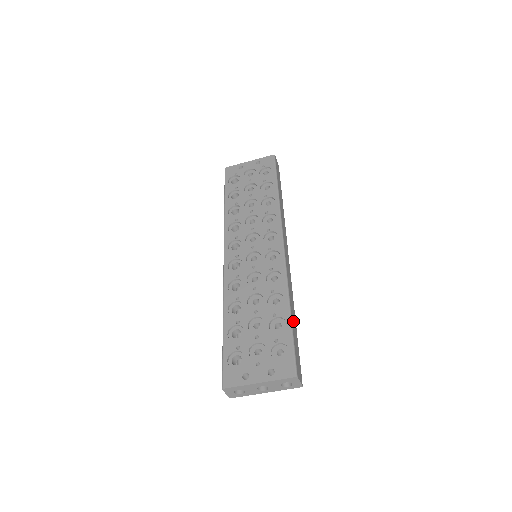
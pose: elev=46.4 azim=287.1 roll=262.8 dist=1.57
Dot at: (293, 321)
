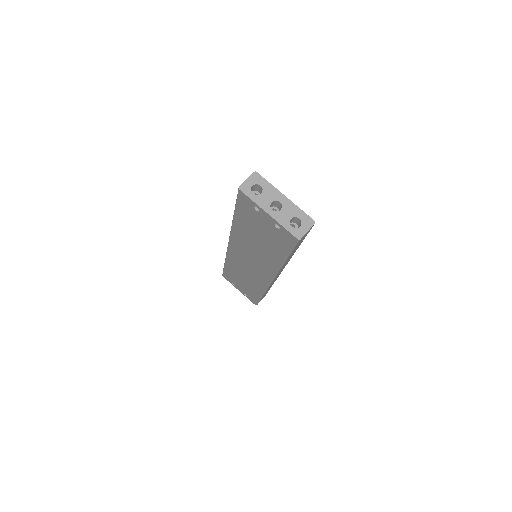
Dot at: (295, 250)
